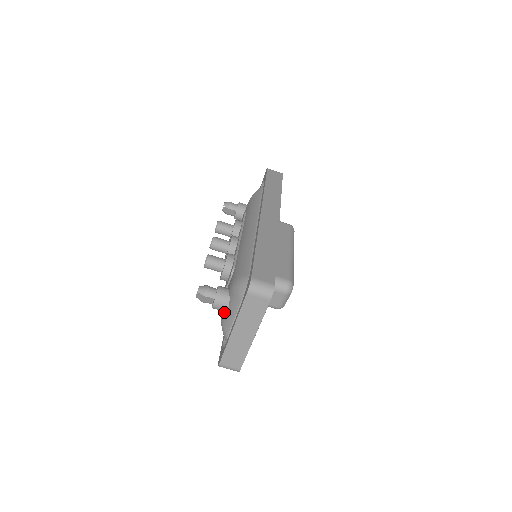
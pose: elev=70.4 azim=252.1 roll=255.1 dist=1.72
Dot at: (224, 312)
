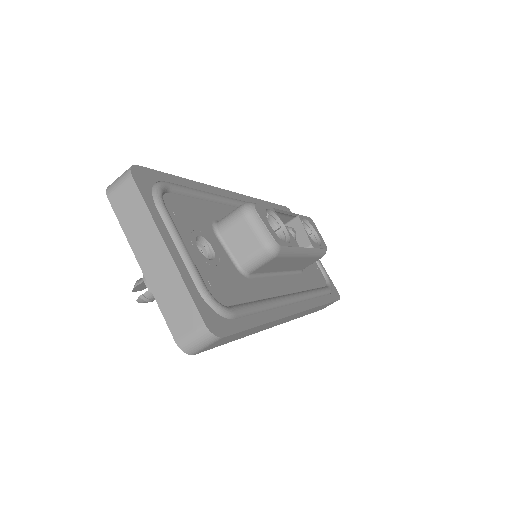
Dot at: occluded
